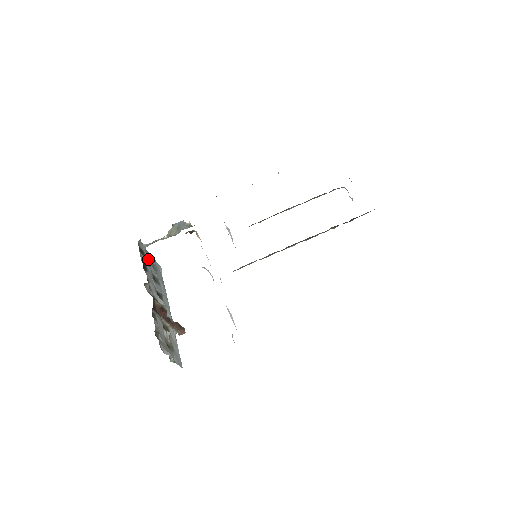
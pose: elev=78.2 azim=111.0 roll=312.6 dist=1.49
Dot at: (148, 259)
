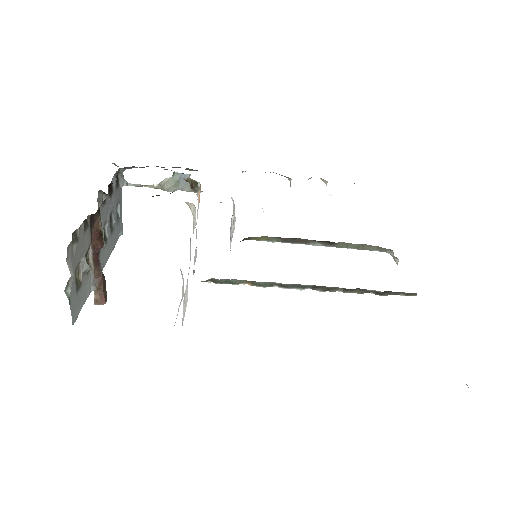
Dot at: (118, 198)
